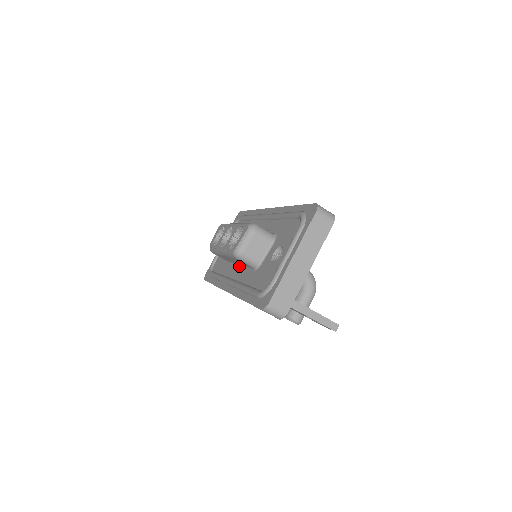
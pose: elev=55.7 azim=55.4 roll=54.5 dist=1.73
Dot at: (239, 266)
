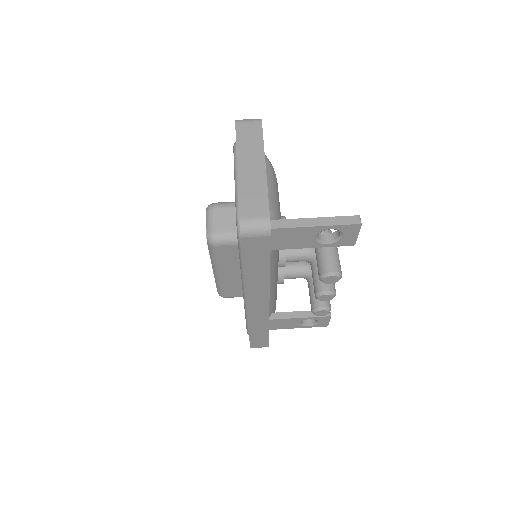
Dot at: occluded
